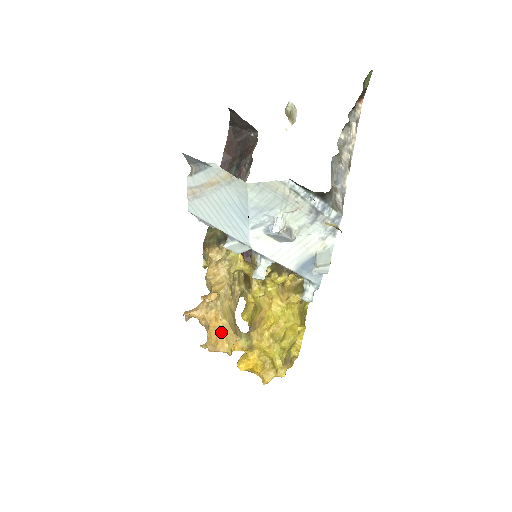
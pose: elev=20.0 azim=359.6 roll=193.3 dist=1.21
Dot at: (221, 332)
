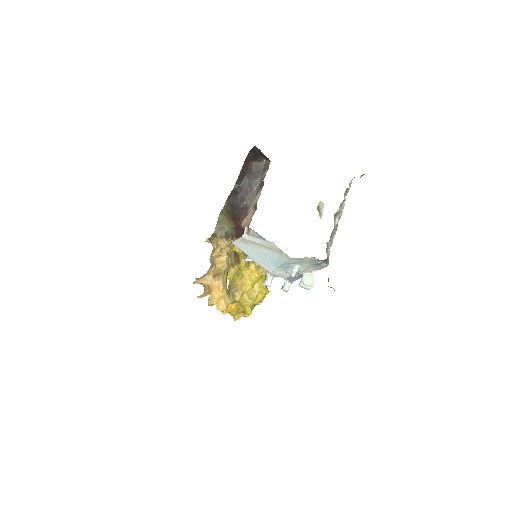
Dot at: (222, 298)
